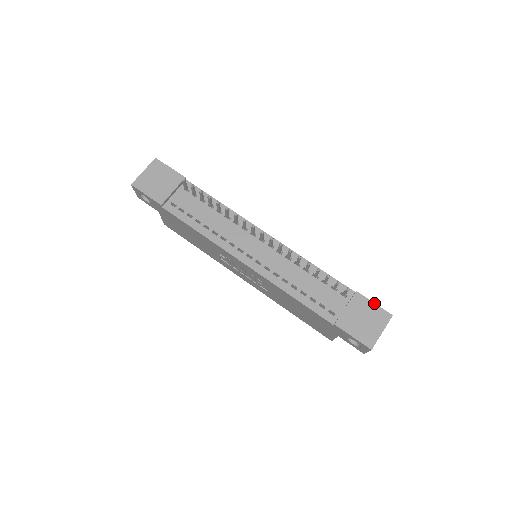
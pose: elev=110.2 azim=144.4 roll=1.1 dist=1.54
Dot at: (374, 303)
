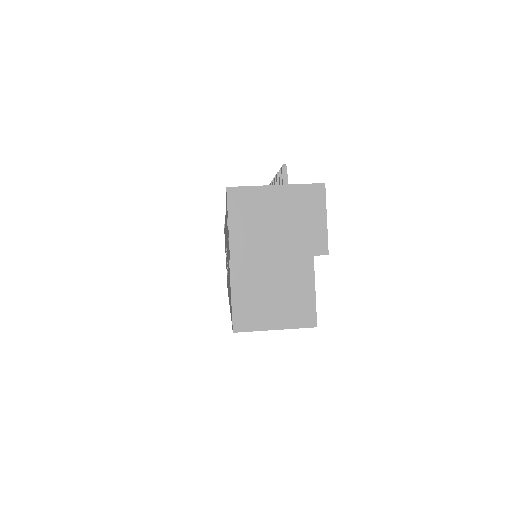
Dot at: occluded
